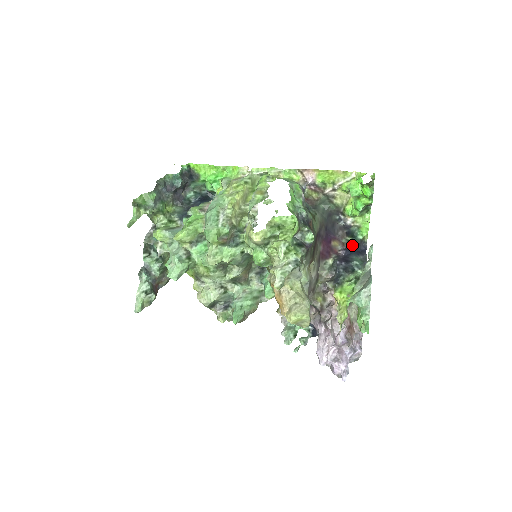
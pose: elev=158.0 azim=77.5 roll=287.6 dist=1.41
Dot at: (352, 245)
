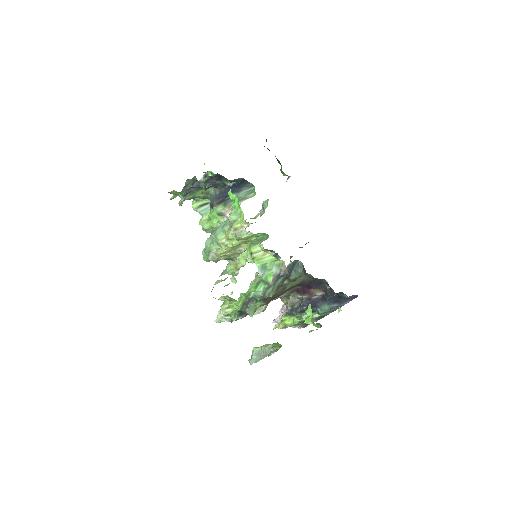
Dot at: (337, 294)
